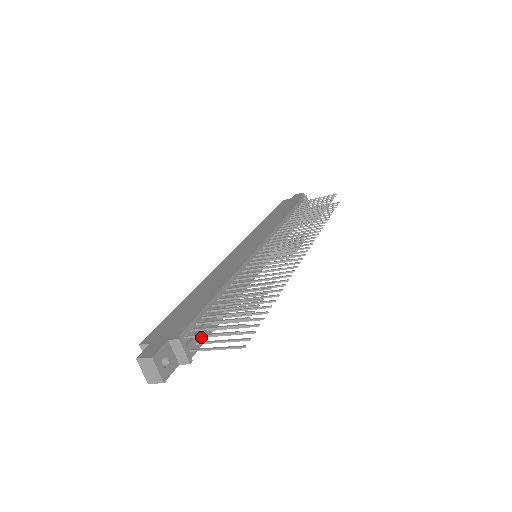
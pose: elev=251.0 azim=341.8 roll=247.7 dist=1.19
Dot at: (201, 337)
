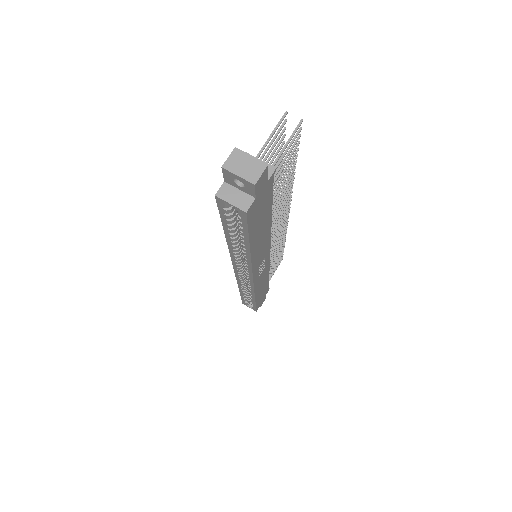
Dot at: occluded
